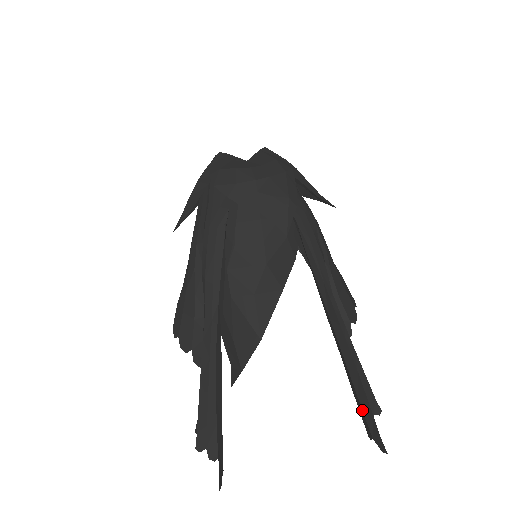
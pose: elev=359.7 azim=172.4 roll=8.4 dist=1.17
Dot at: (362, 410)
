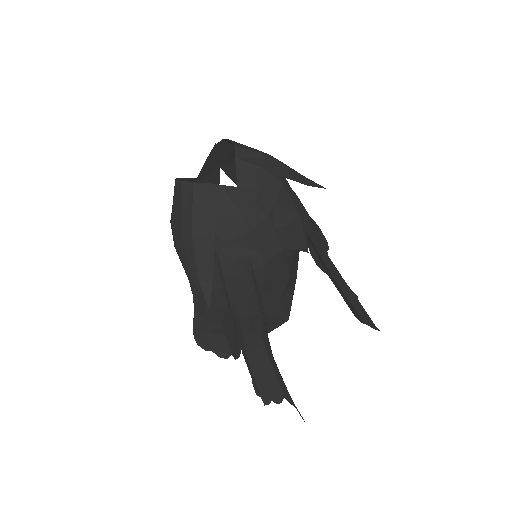
Dot at: (358, 314)
